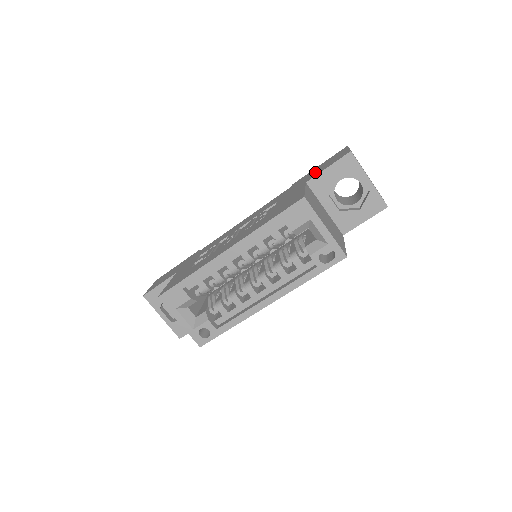
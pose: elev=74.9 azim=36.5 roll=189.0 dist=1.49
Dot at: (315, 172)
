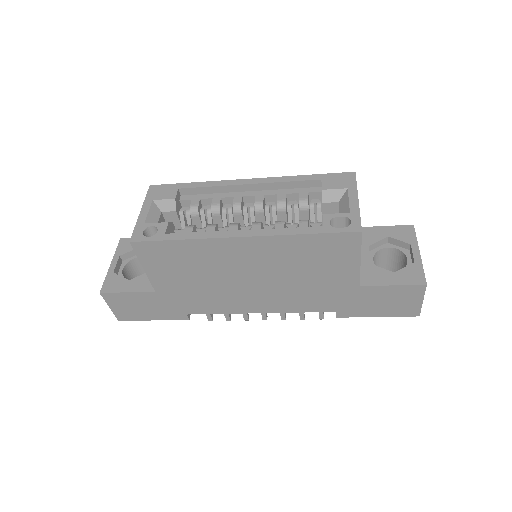
Dot at: occluded
